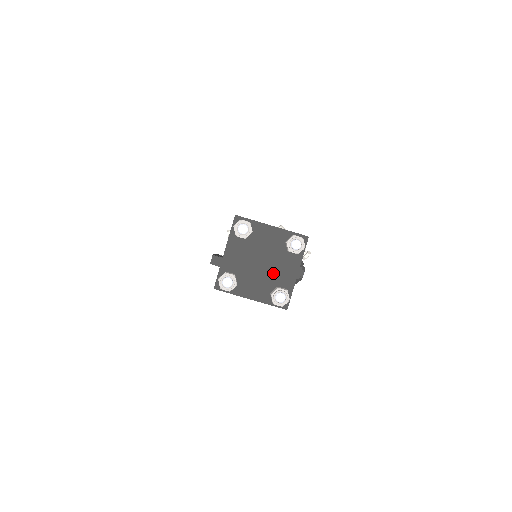
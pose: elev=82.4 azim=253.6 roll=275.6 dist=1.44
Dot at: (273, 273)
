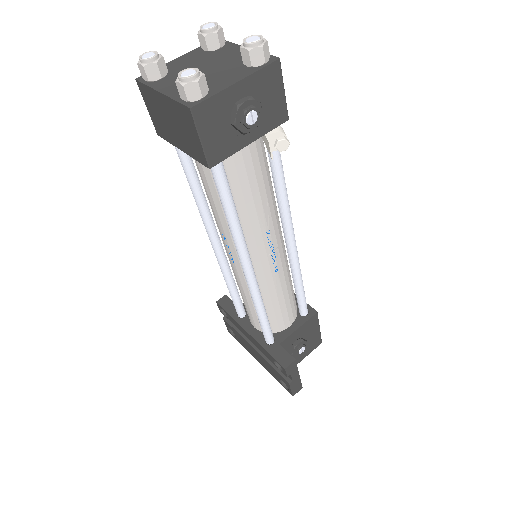
Dot at: (209, 78)
